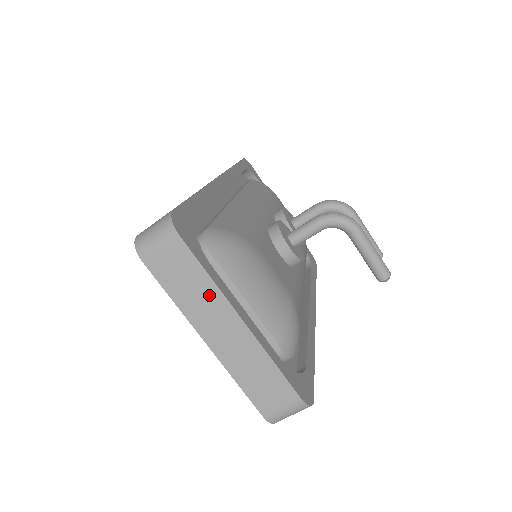
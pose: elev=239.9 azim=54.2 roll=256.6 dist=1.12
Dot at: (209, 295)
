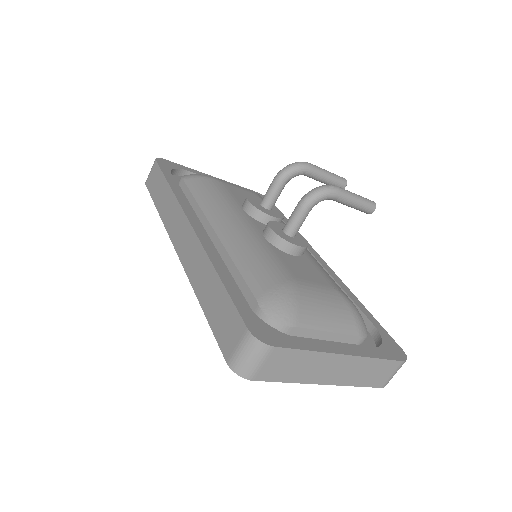
Dot at: (314, 360)
